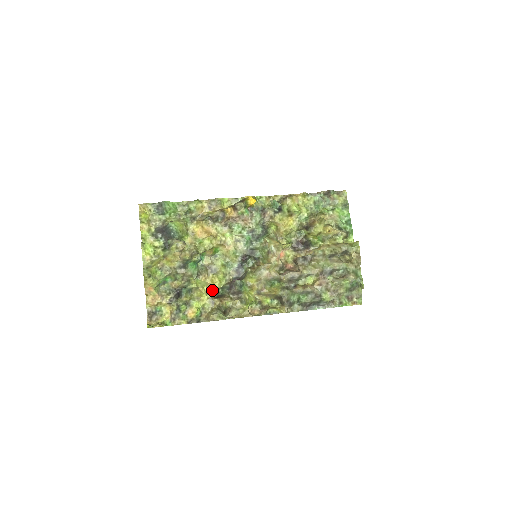
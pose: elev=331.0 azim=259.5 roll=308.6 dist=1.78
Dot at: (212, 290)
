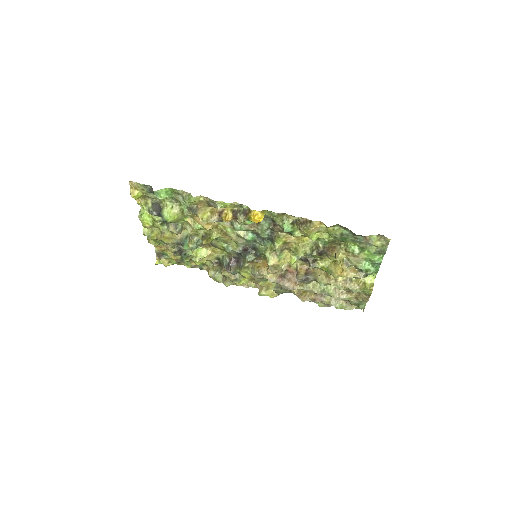
Dot at: (213, 256)
